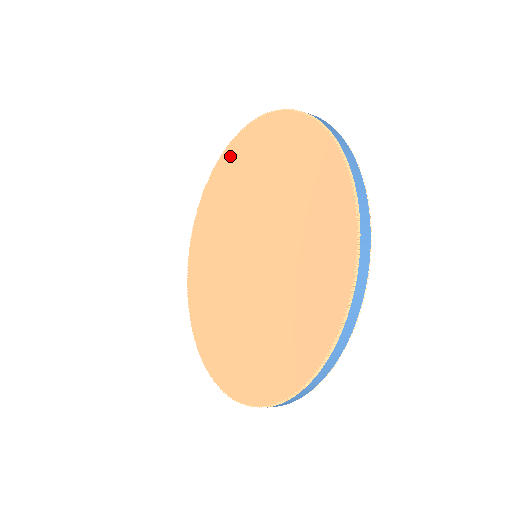
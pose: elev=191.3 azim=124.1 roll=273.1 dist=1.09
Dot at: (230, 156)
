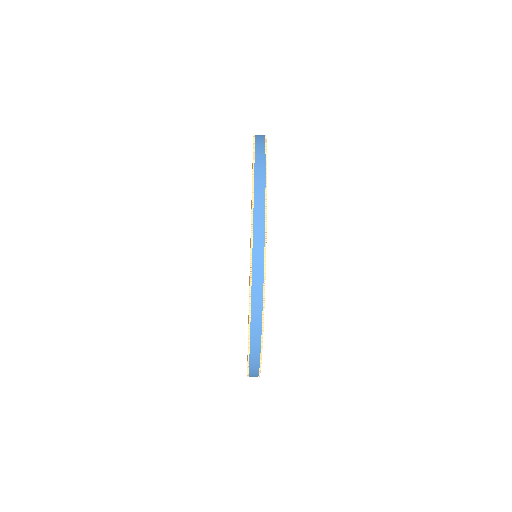
Dot at: occluded
